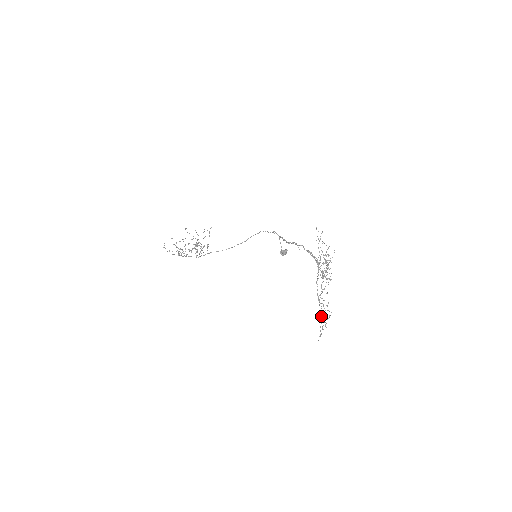
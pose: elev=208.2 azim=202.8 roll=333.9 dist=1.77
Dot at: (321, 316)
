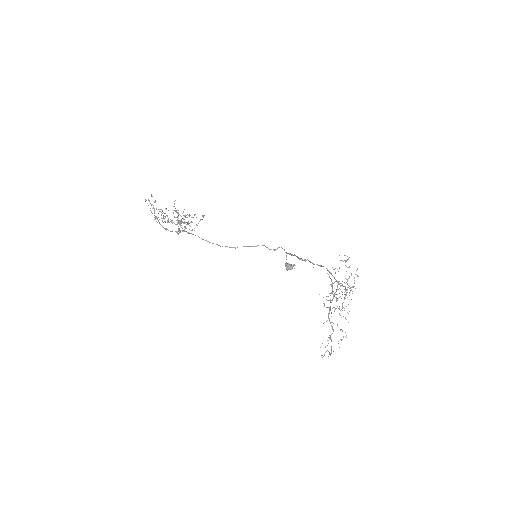
Dot at: (330, 336)
